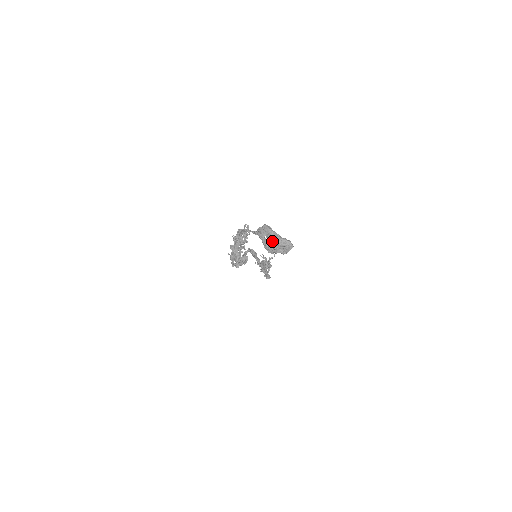
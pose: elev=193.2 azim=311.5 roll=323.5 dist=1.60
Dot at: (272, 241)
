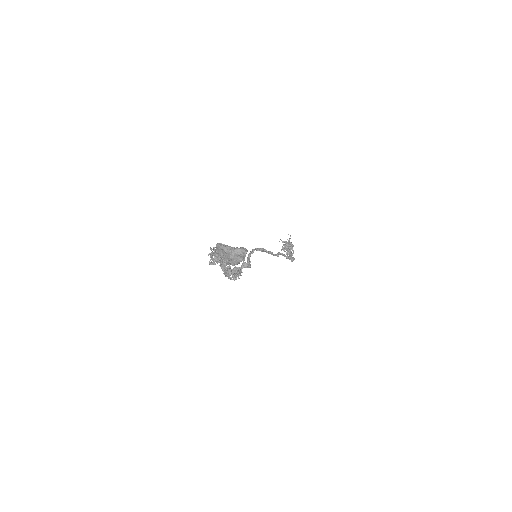
Dot at: (228, 256)
